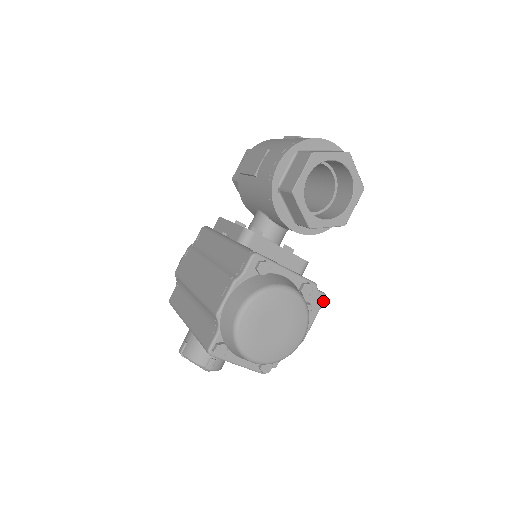
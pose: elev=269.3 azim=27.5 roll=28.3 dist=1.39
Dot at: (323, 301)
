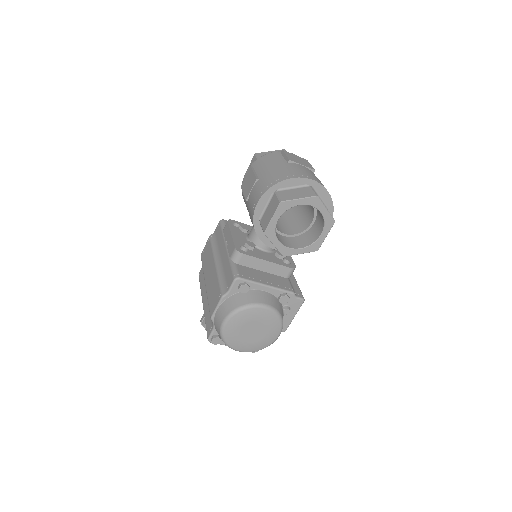
Dot at: (301, 304)
